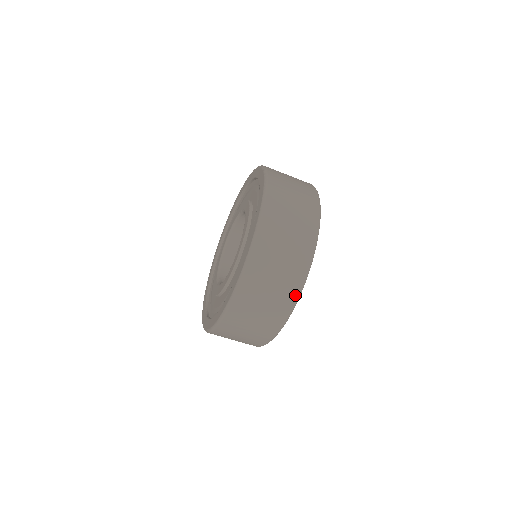
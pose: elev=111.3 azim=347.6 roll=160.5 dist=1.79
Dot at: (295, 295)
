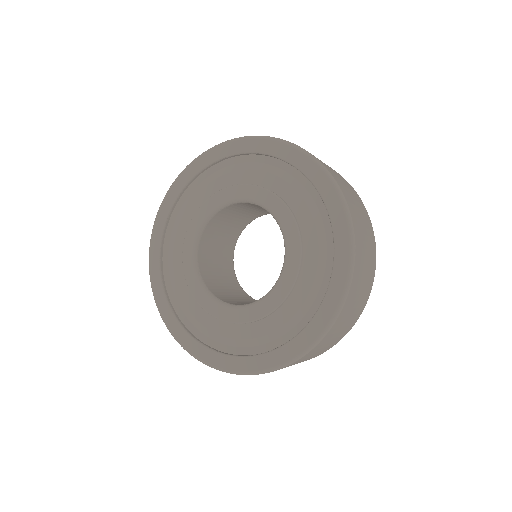
Dot at: (372, 231)
